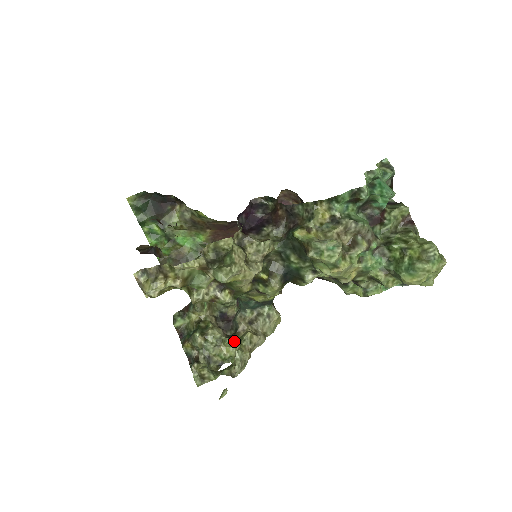
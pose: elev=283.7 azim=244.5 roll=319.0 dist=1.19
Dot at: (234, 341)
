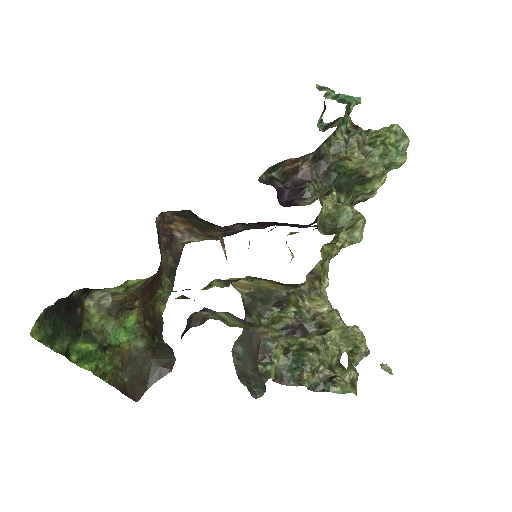
Dot at: occluded
